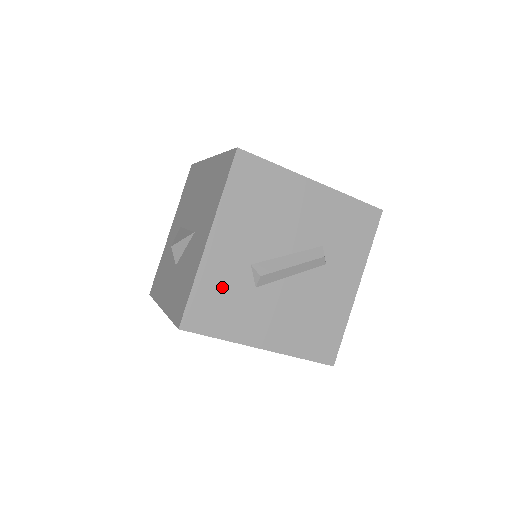
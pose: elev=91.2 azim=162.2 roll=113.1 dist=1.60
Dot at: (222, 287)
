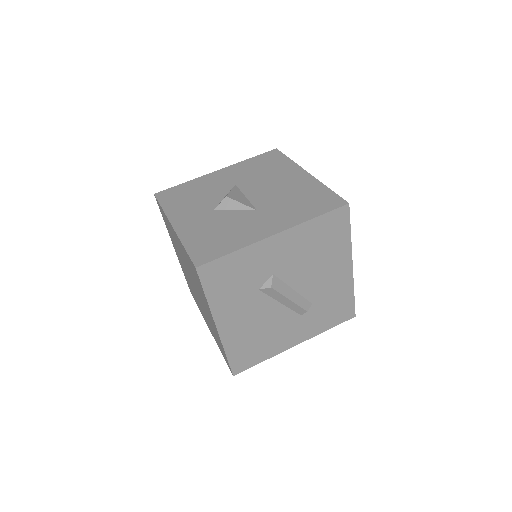
Dot at: (246, 270)
